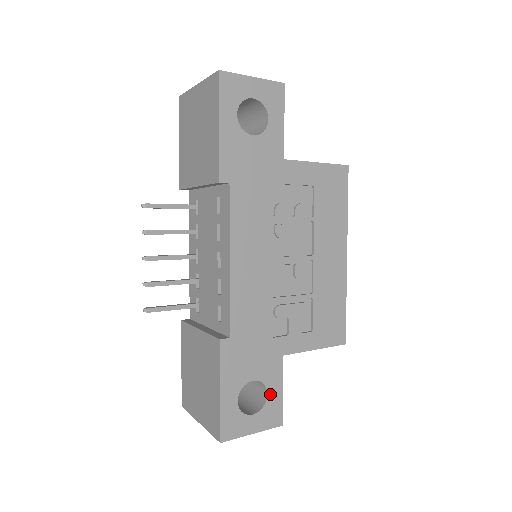
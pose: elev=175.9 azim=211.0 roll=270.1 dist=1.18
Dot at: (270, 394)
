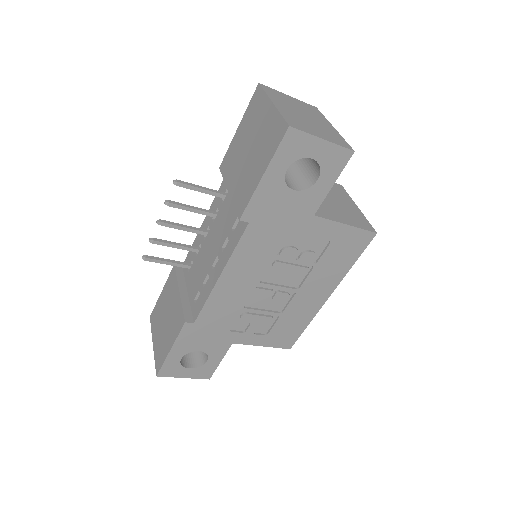
Dot at: (209, 361)
